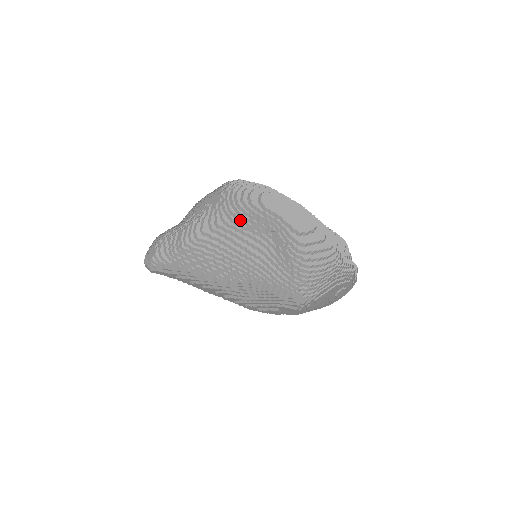
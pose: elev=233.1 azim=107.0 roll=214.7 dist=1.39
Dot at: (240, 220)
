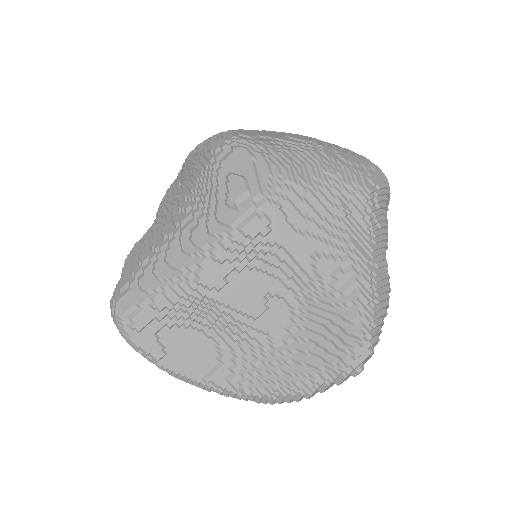
Dot at: (159, 212)
